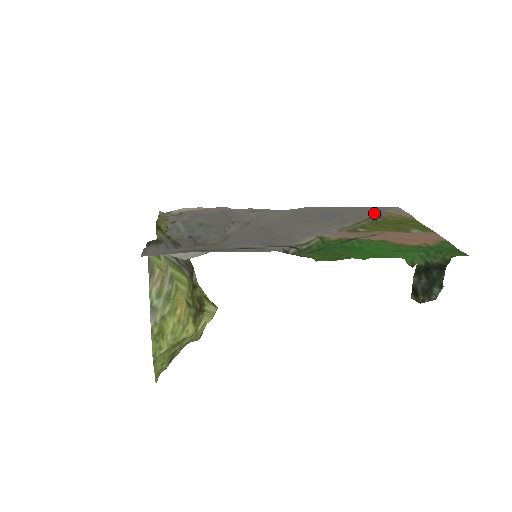
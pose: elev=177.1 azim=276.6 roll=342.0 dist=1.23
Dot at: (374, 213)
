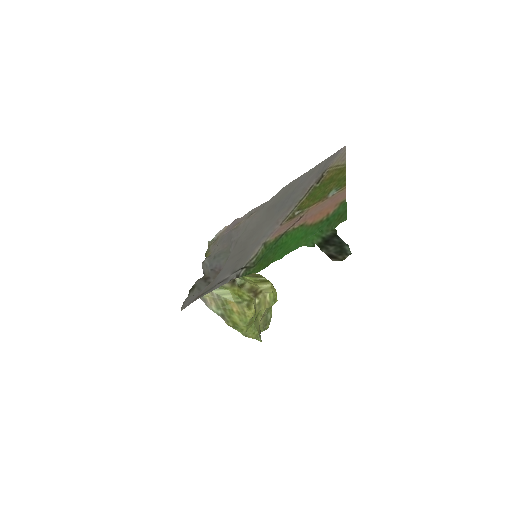
Dot at: (317, 176)
